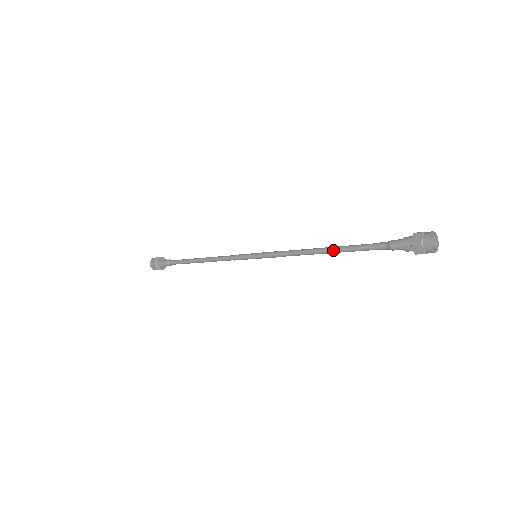
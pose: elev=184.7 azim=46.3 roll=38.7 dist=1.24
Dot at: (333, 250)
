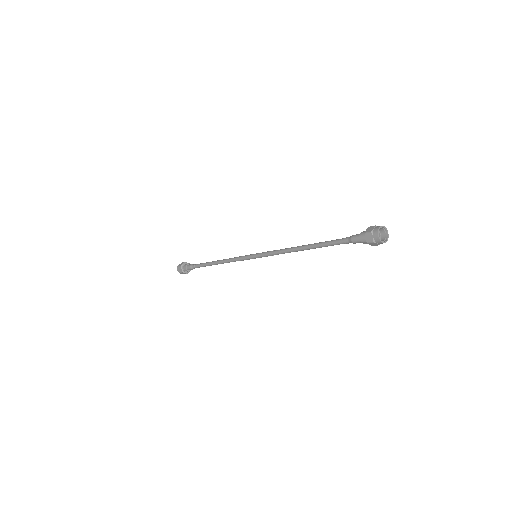
Dot at: (312, 248)
